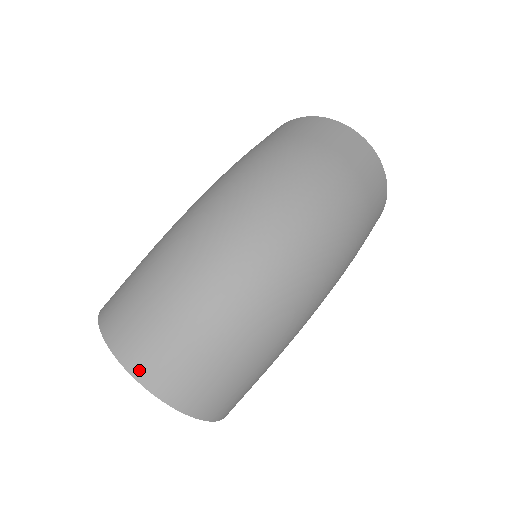
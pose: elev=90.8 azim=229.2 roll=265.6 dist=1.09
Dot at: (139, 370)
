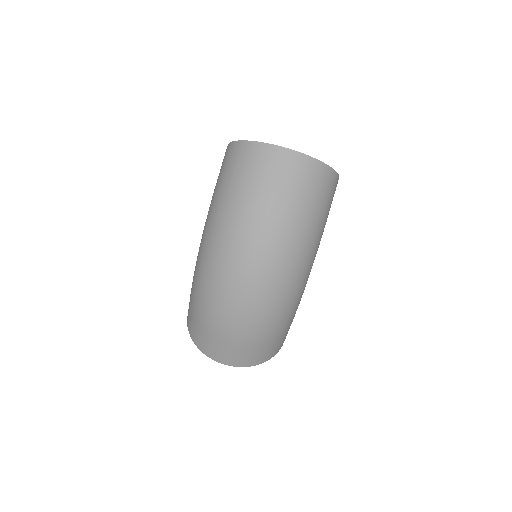
Dot at: (218, 359)
